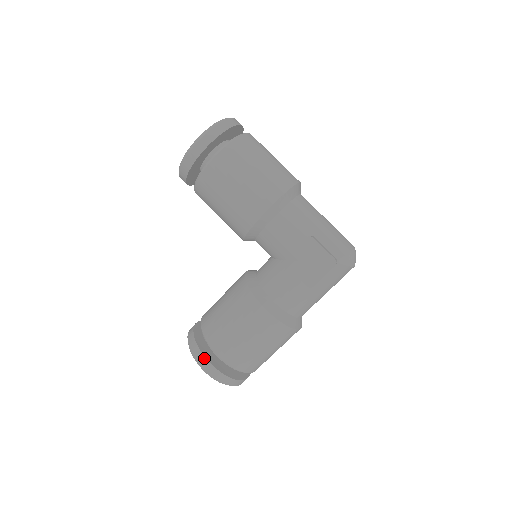
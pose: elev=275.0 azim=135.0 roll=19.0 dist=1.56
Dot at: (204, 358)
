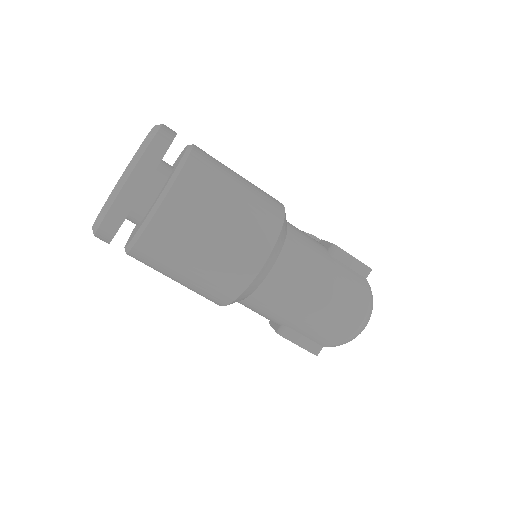
Dot at: occluded
